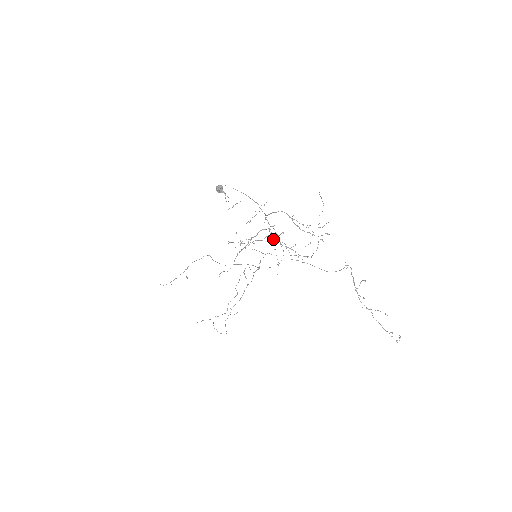
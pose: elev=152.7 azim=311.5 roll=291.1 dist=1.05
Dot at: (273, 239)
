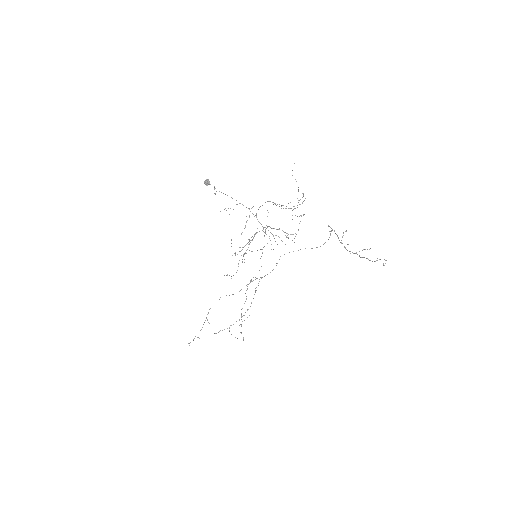
Dot at: (265, 230)
